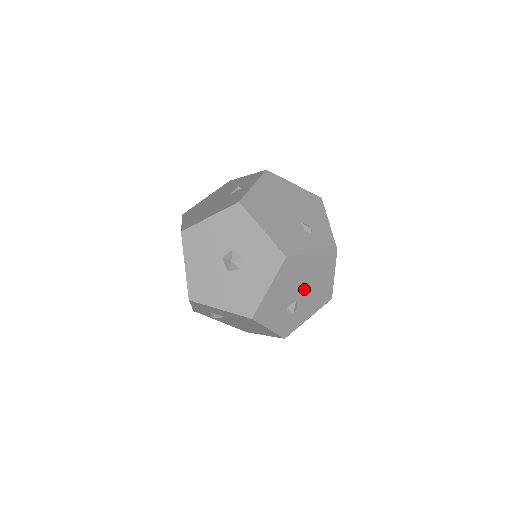
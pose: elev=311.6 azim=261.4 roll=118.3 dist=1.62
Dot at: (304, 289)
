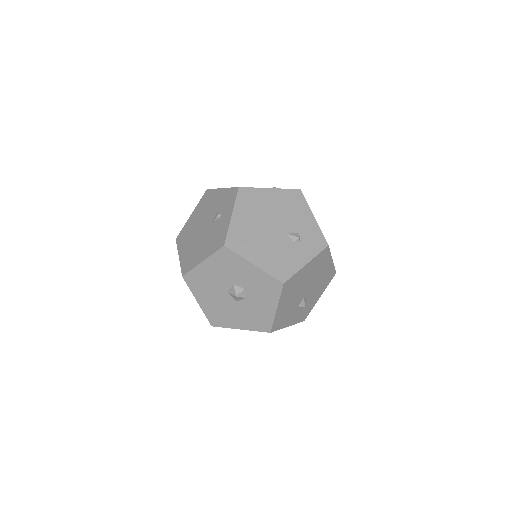
Dot at: (308, 287)
